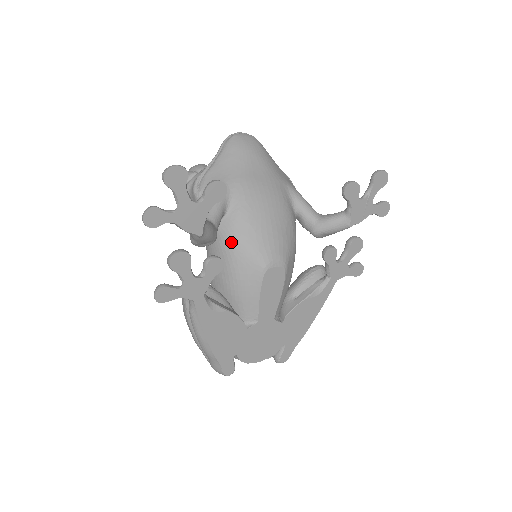
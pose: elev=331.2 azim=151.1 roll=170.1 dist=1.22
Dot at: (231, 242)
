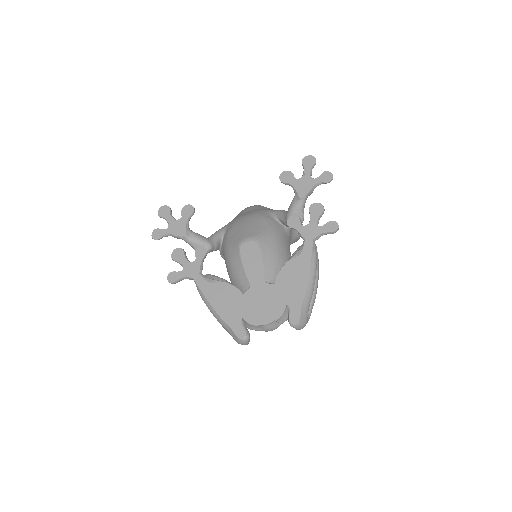
Dot at: (225, 247)
